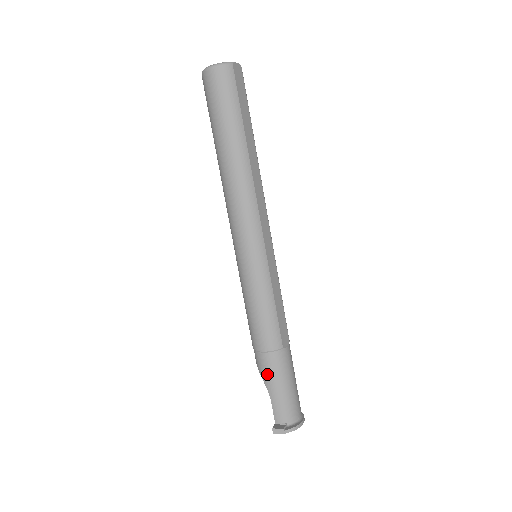
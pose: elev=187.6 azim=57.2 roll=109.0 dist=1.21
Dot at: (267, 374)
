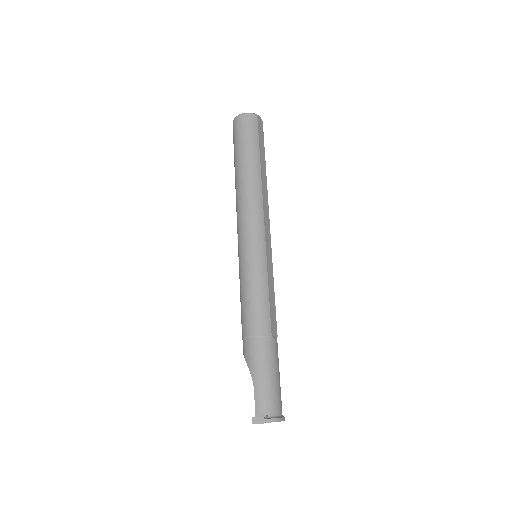
Dot at: (254, 360)
